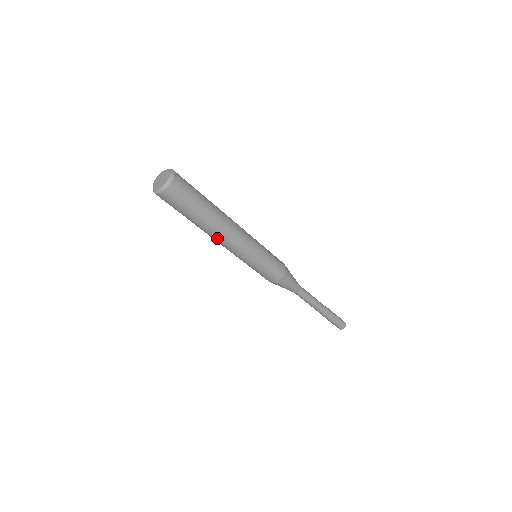
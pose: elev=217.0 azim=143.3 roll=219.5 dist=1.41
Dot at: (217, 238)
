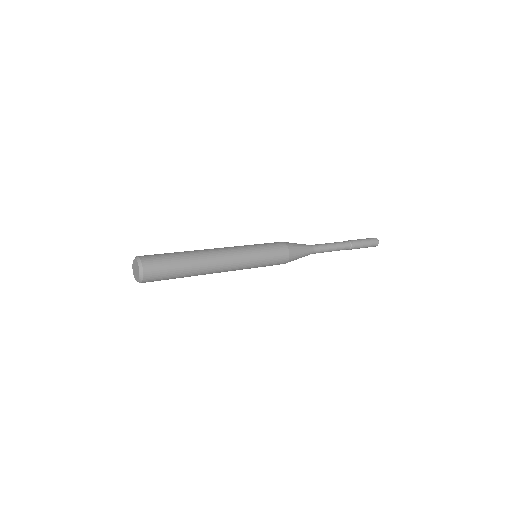
Dot at: occluded
